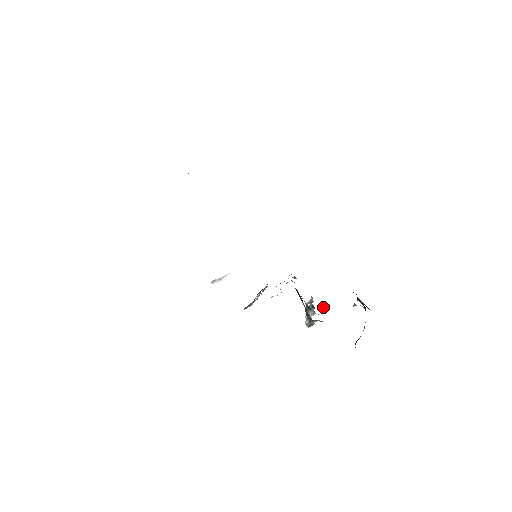
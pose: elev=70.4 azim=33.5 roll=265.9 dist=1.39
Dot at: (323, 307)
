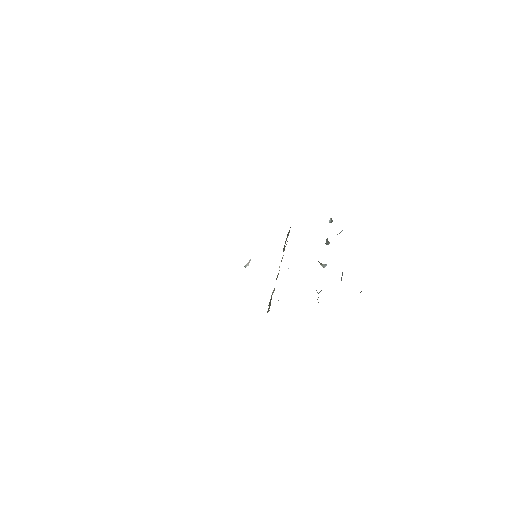
Dot at: occluded
